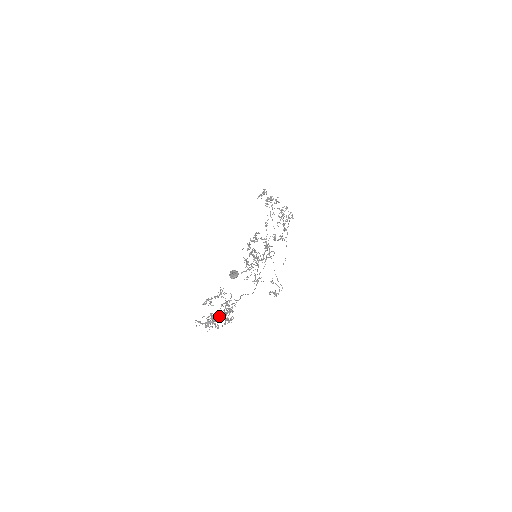
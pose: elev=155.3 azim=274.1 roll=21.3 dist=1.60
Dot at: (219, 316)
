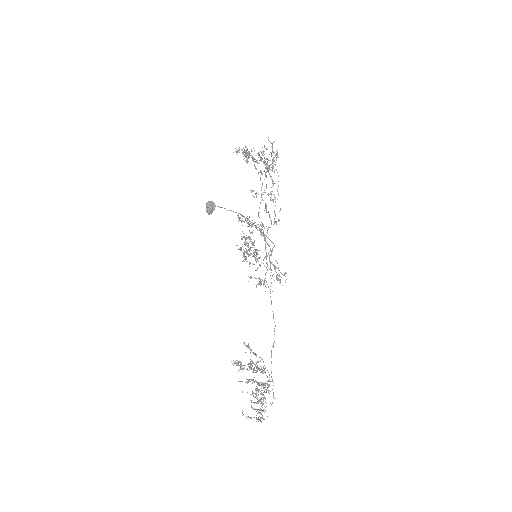
Dot at: (263, 403)
